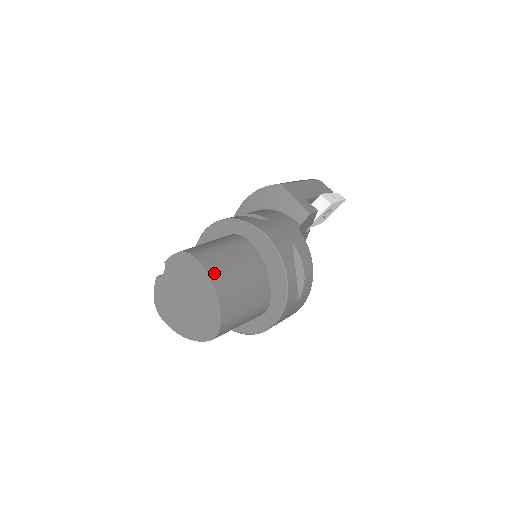
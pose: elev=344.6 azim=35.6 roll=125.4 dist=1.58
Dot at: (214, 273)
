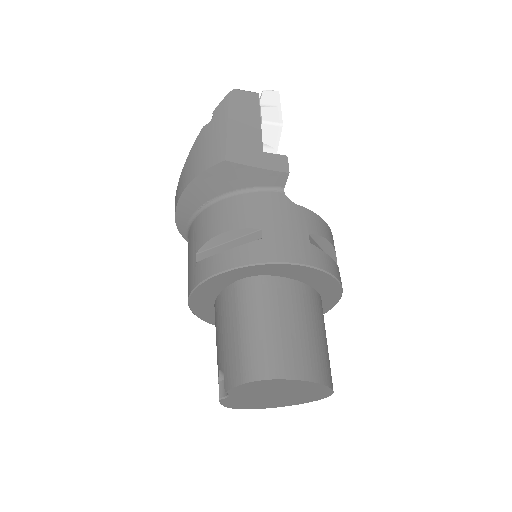
Dot at: (301, 370)
